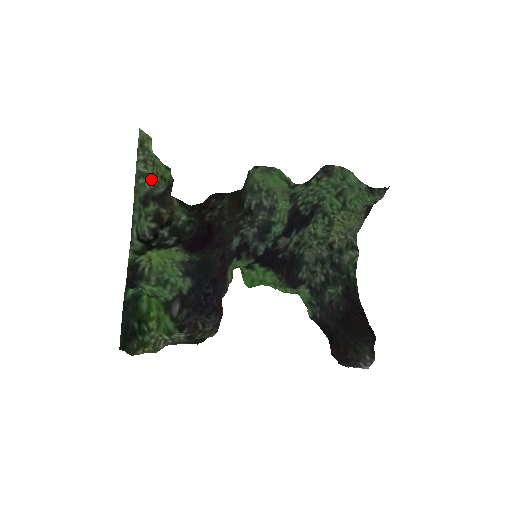
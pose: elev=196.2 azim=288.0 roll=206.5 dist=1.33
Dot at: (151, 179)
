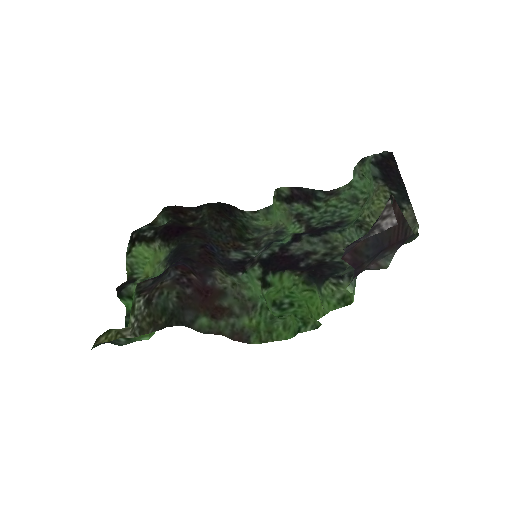
Dot at: occluded
